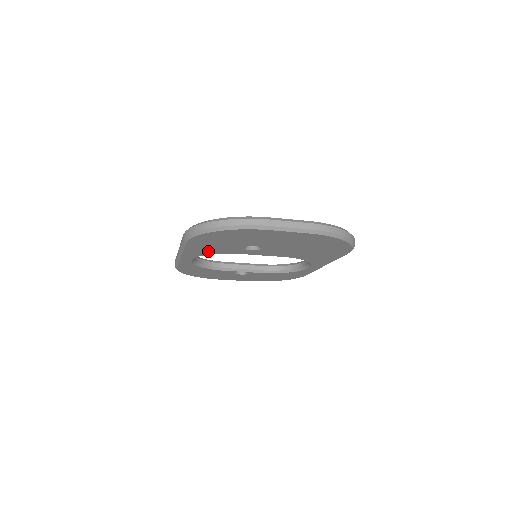
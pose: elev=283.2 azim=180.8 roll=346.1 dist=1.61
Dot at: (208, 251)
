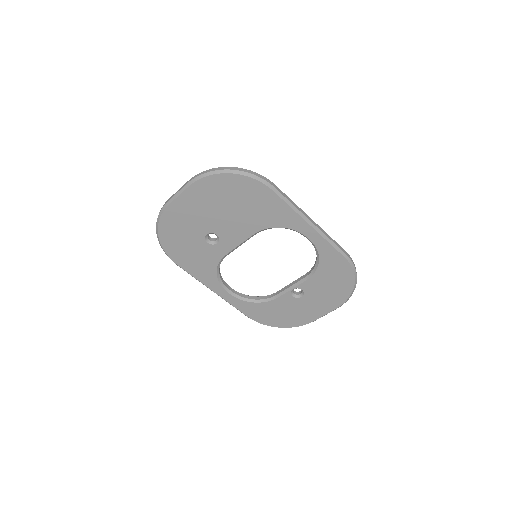
Dot at: (207, 268)
